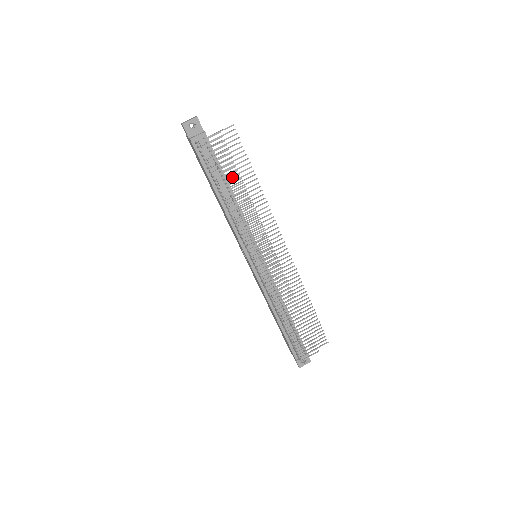
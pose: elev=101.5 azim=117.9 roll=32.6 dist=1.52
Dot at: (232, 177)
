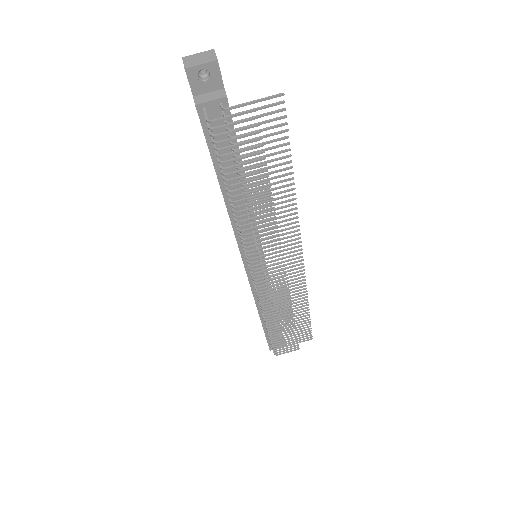
Dot at: (254, 179)
